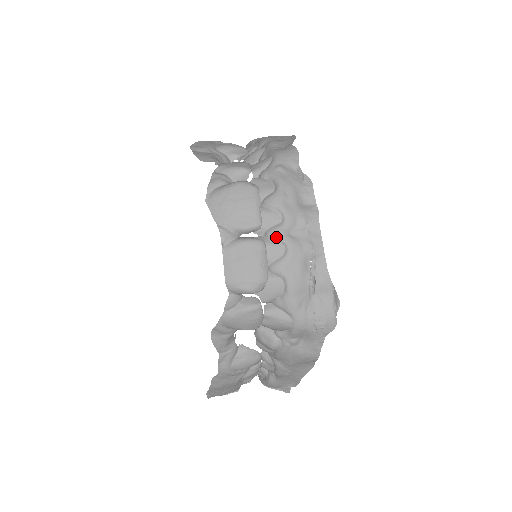
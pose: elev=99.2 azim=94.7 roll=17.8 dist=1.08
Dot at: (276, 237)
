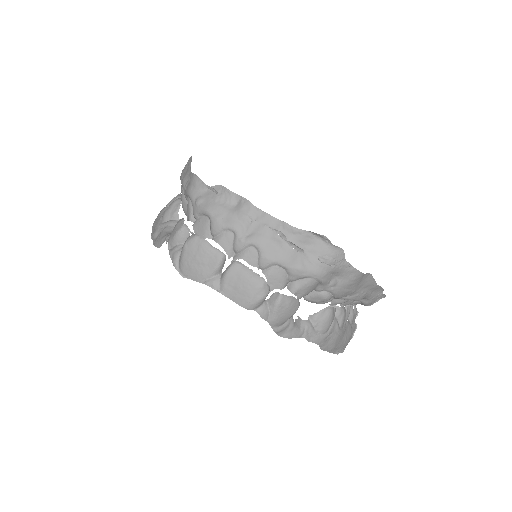
Dot at: (241, 247)
